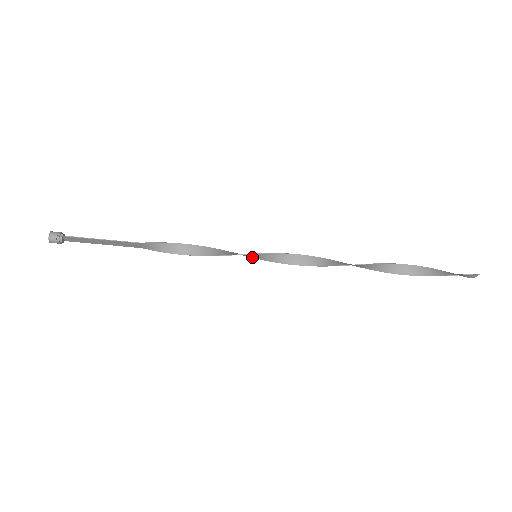
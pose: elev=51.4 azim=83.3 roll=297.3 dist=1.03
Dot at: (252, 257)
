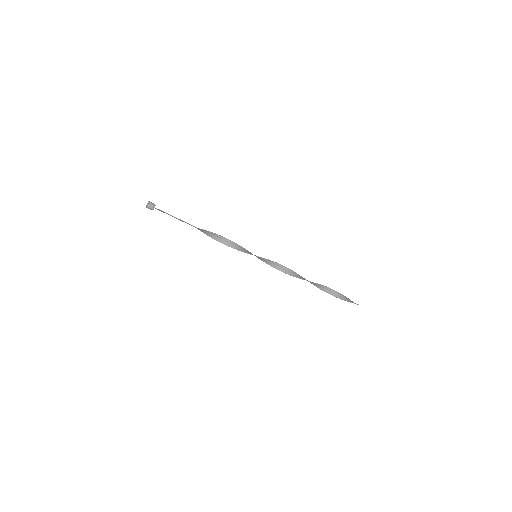
Dot at: occluded
